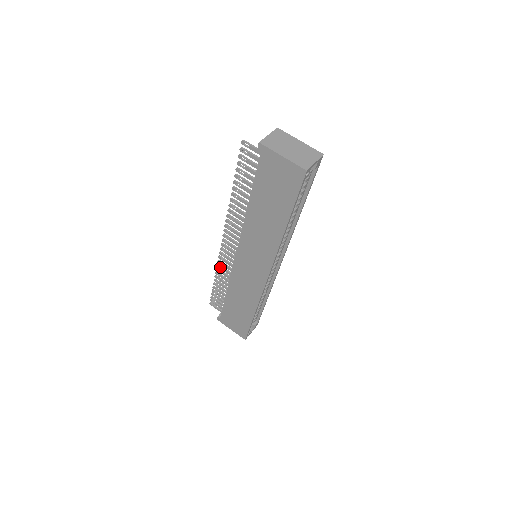
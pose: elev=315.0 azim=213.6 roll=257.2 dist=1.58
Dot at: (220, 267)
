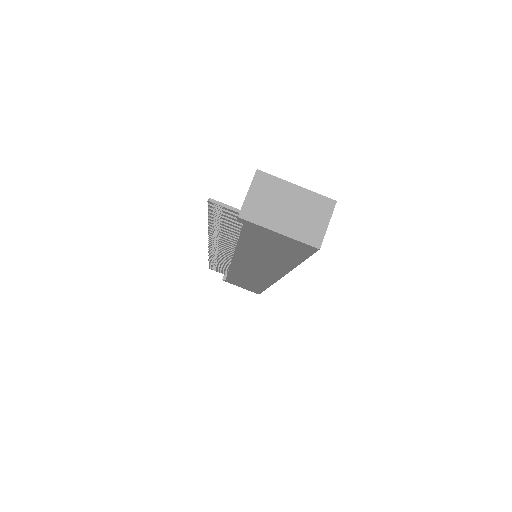
Dot at: (213, 257)
